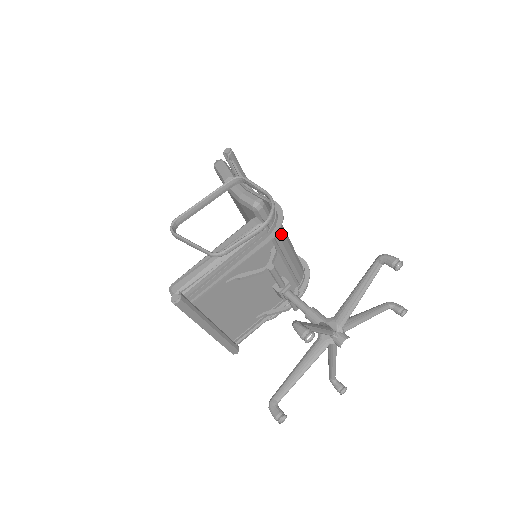
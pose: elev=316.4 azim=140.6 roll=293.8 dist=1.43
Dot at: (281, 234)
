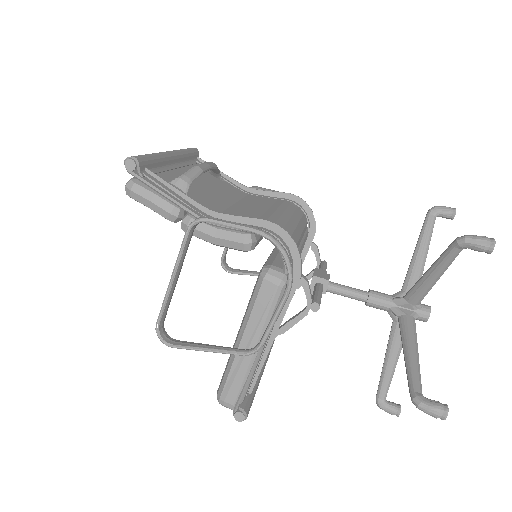
Dot at: occluded
